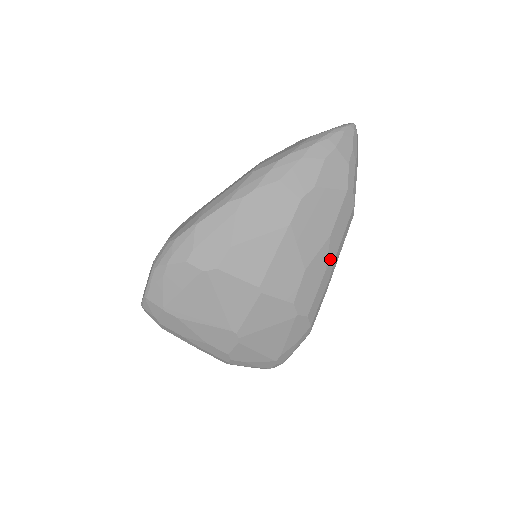
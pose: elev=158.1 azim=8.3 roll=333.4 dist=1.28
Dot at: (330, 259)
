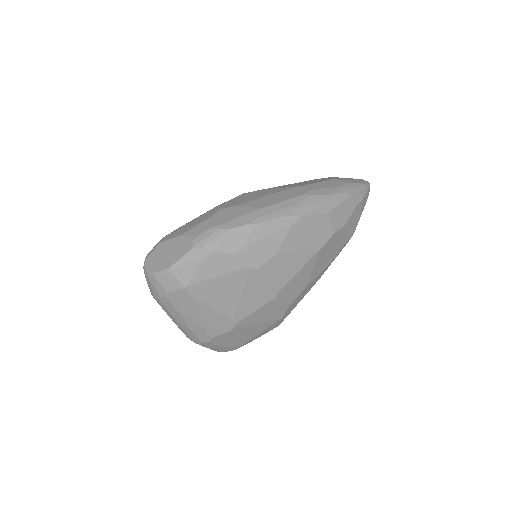
Dot at: occluded
